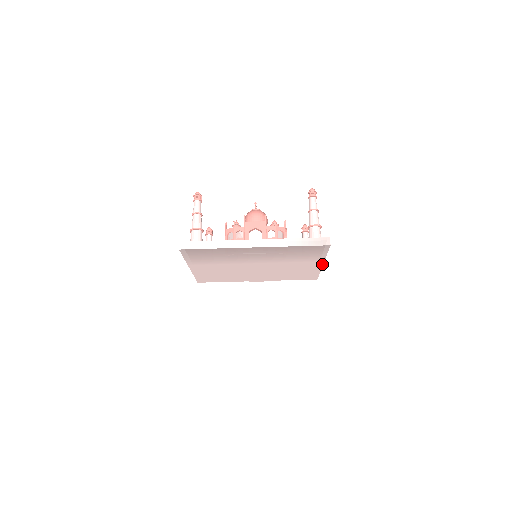
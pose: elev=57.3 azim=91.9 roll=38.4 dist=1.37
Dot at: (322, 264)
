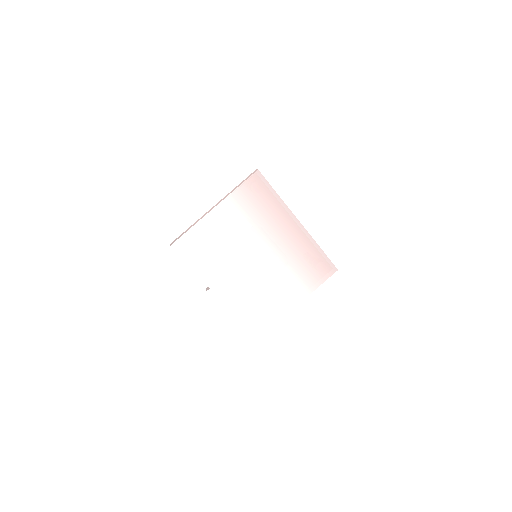
Dot at: (297, 304)
